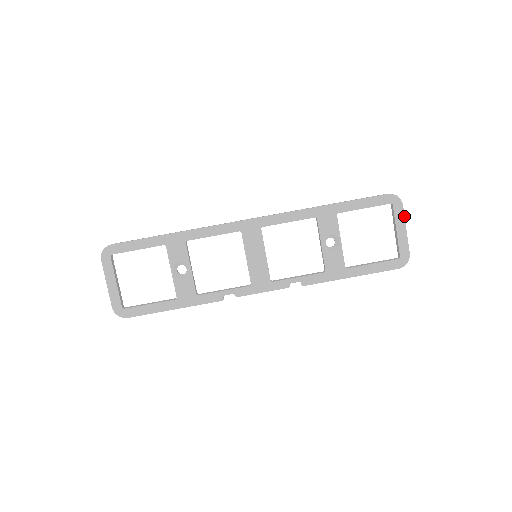
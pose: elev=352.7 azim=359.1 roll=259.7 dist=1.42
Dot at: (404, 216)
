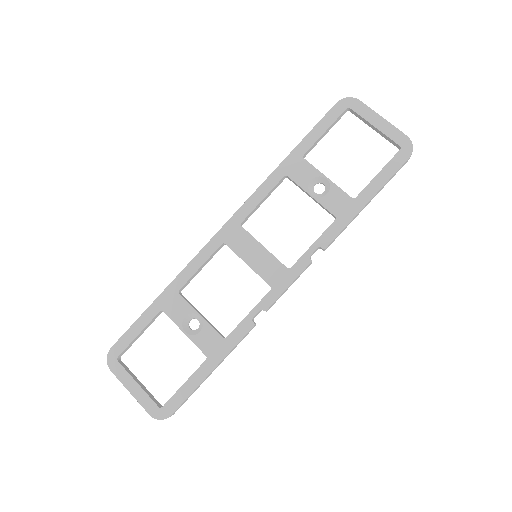
Dot at: (370, 108)
